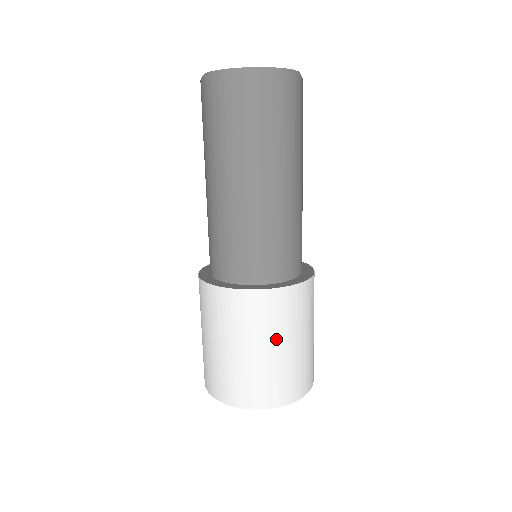
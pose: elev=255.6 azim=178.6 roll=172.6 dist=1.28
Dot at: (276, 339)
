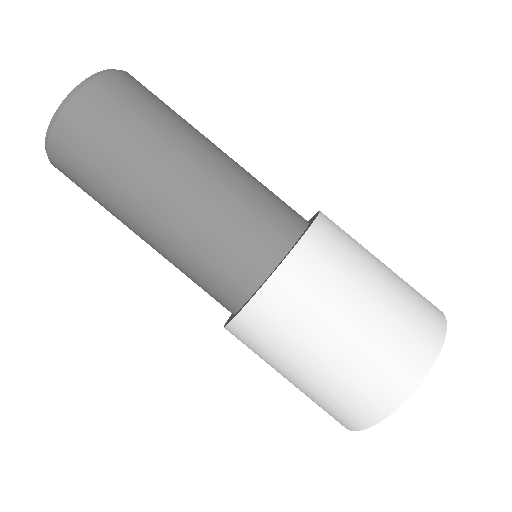
Dot at: (368, 266)
